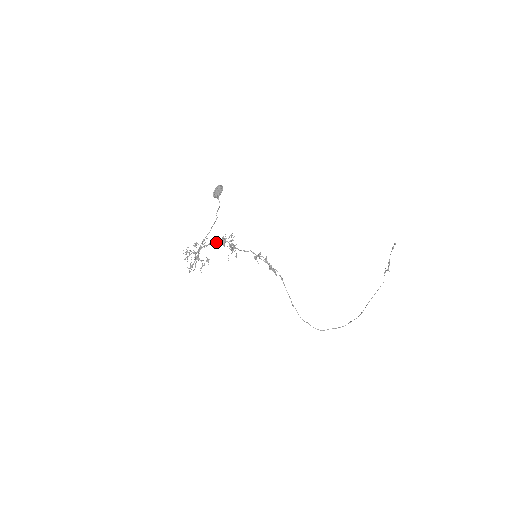
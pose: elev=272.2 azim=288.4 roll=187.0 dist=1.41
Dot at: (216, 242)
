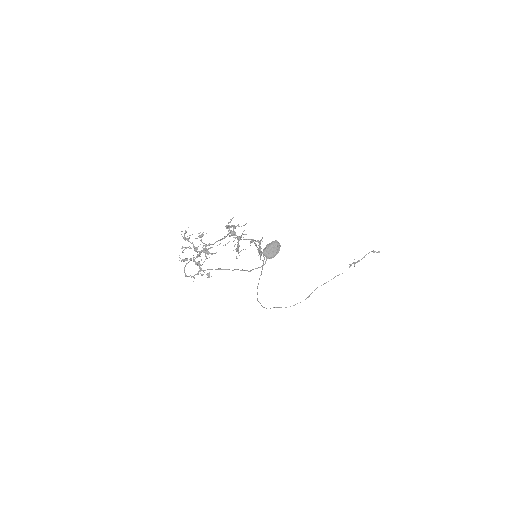
Dot at: (225, 237)
